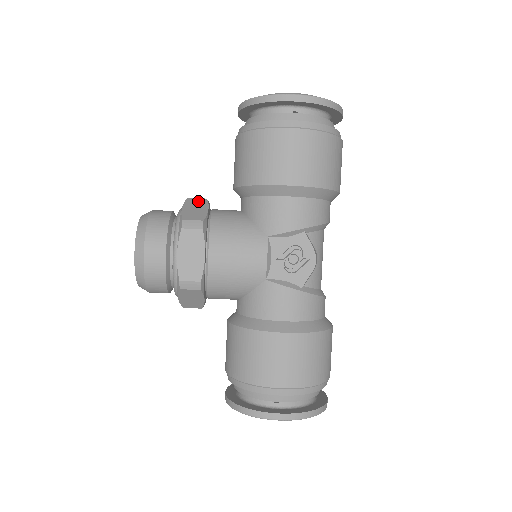
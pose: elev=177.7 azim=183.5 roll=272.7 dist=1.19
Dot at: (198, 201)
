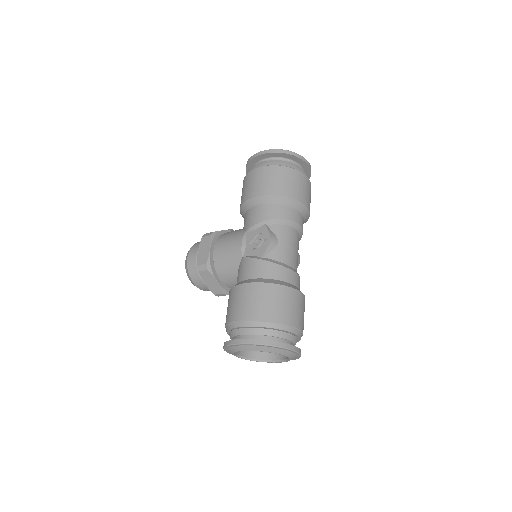
Dot at: occluded
